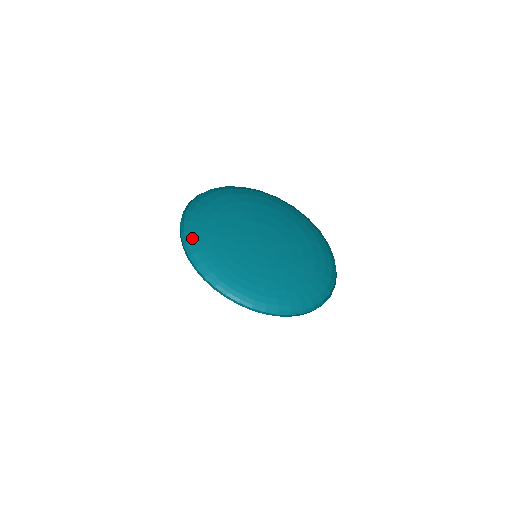
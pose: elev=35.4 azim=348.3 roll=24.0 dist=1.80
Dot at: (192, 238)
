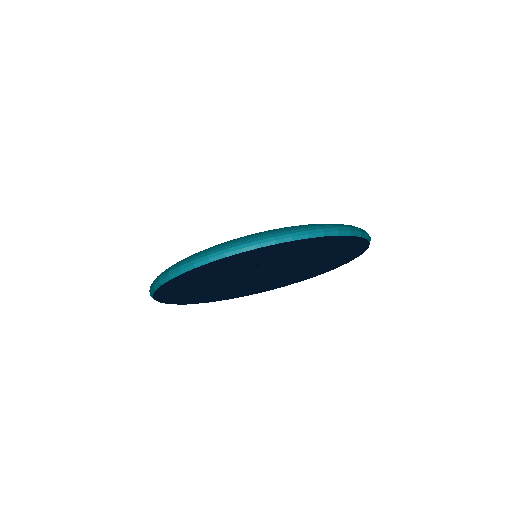
Dot at: occluded
